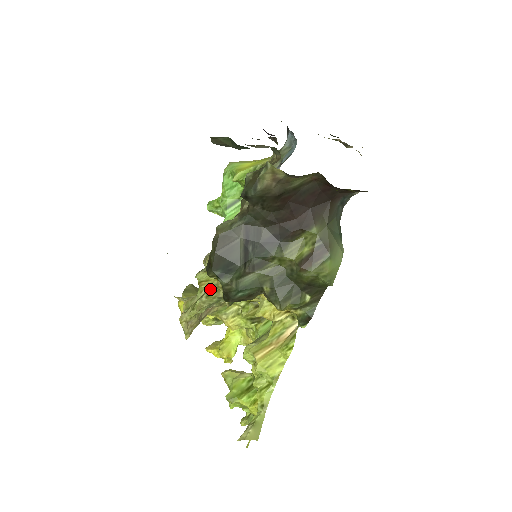
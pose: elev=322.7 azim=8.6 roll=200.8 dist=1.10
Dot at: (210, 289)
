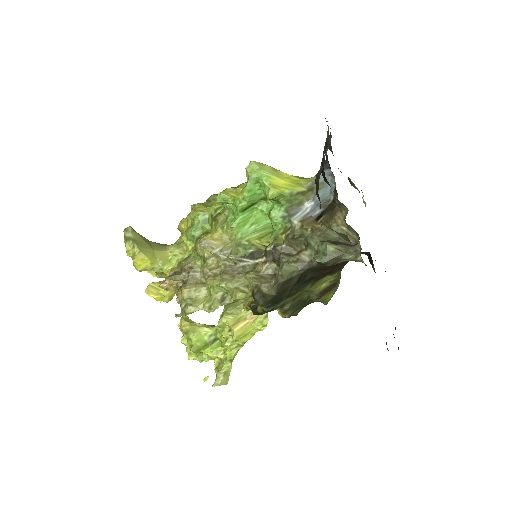
Dot at: (237, 300)
